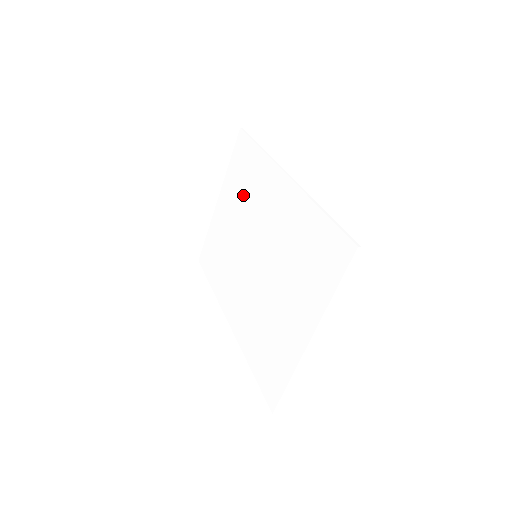
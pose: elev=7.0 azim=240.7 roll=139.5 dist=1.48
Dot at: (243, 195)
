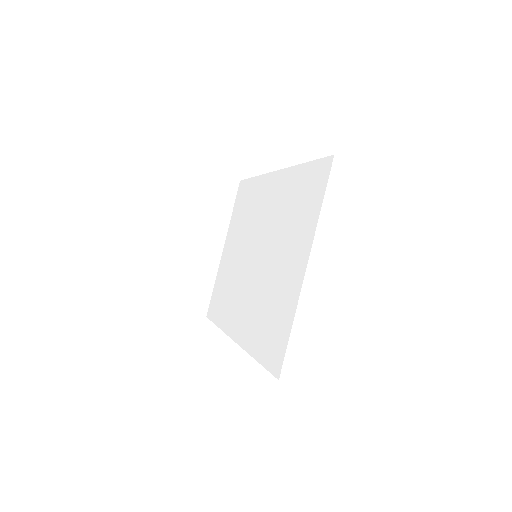
Dot at: (243, 222)
